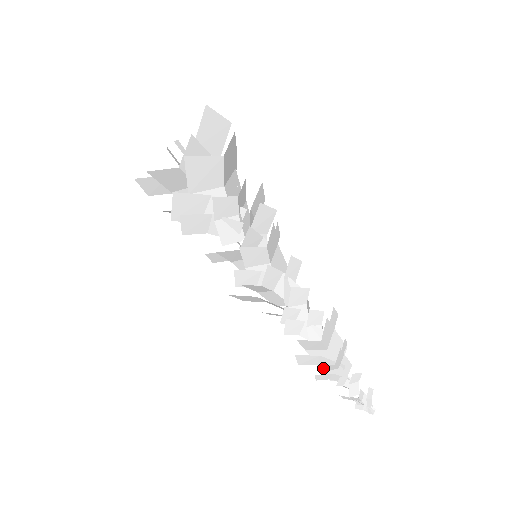
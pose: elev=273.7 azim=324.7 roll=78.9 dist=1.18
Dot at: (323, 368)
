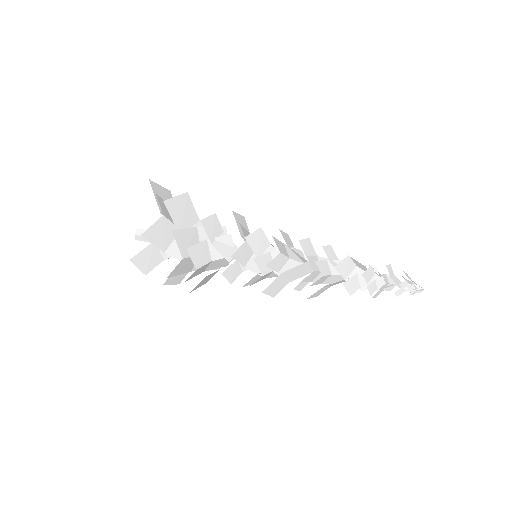
Dot at: (366, 279)
